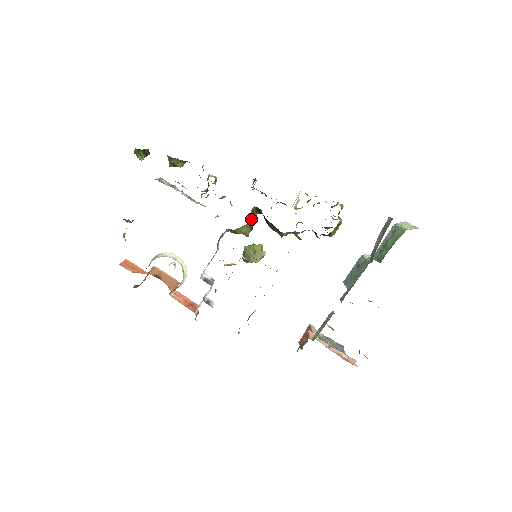
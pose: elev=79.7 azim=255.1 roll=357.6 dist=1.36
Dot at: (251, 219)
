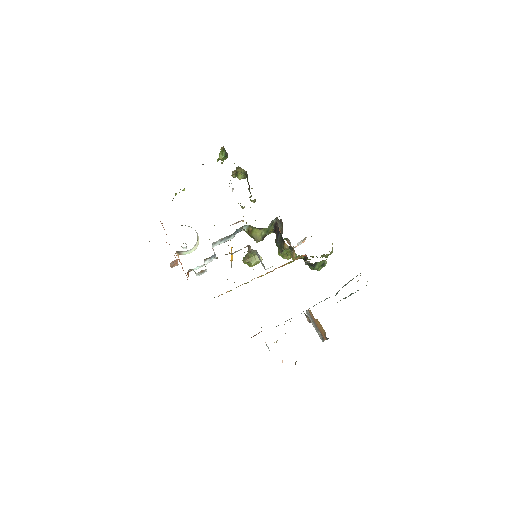
Dot at: (268, 228)
